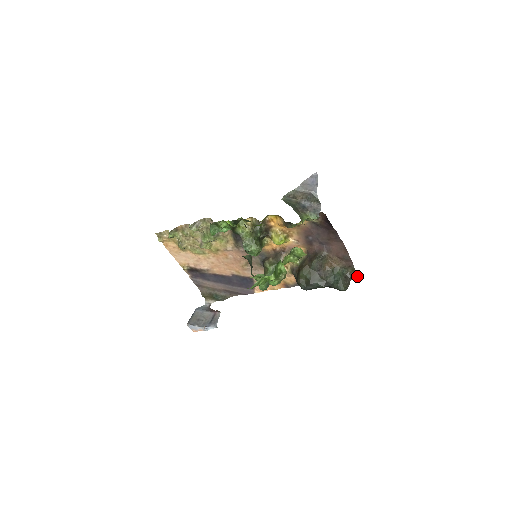
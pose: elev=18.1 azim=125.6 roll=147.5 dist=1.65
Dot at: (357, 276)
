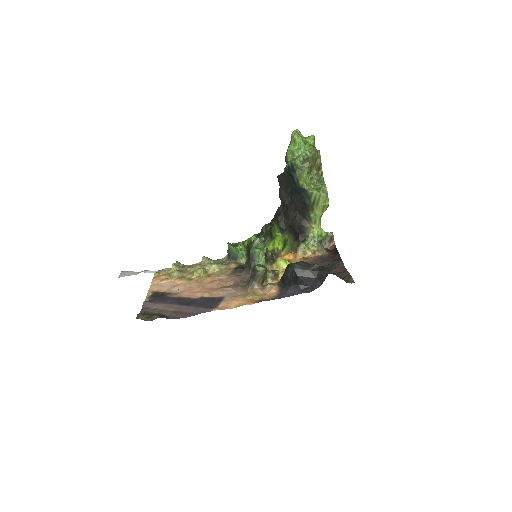
Dot at: occluded
